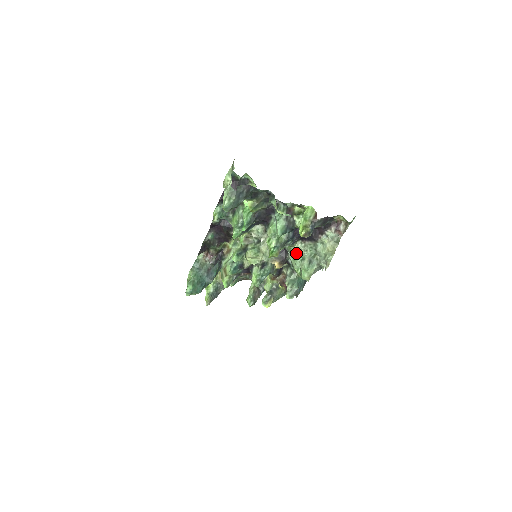
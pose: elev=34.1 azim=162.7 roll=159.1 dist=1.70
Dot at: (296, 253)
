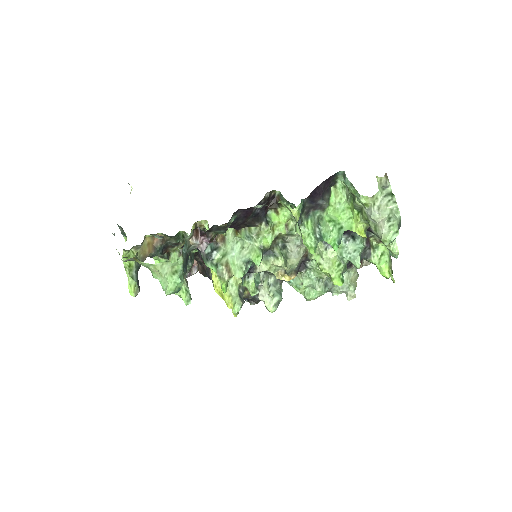
Dot at: (325, 275)
